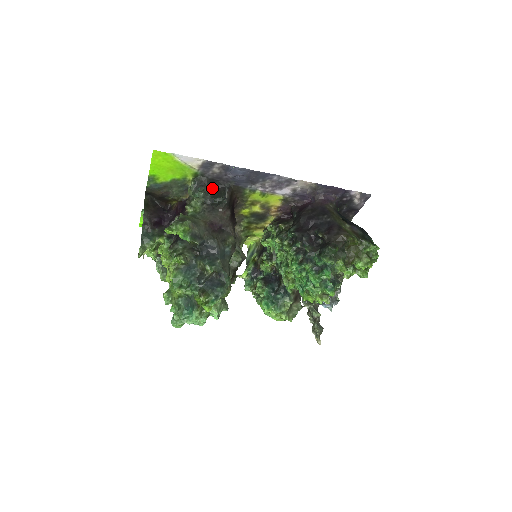
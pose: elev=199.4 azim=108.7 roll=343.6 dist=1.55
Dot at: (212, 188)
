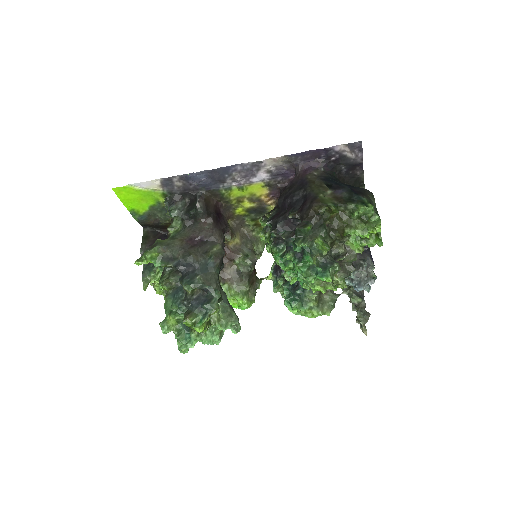
Dot at: (187, 202)
